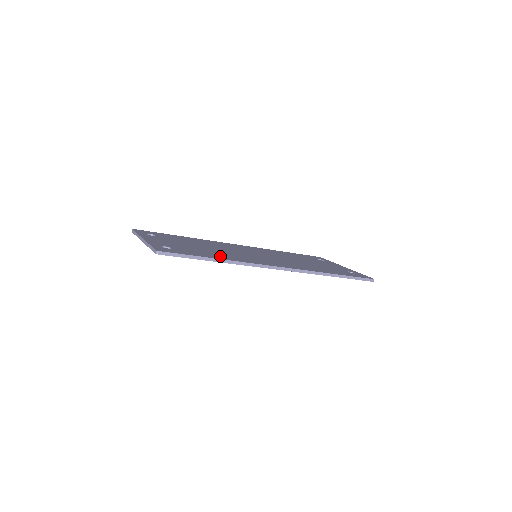
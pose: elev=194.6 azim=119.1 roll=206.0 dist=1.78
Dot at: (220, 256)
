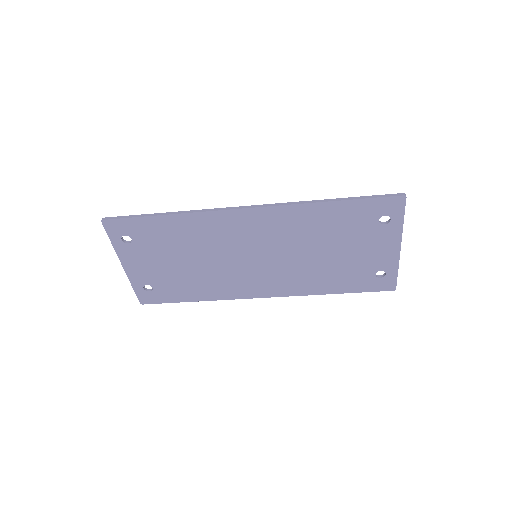
Dot at: (180, 224)
